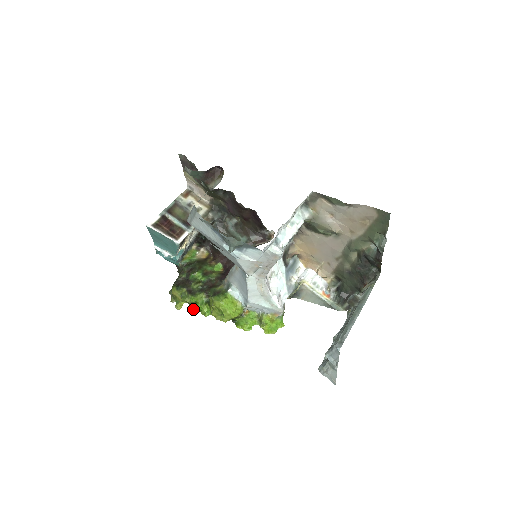
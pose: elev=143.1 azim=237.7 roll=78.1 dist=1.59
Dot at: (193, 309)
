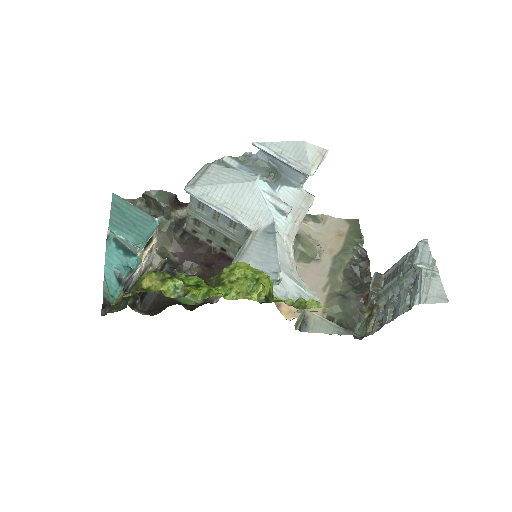
Dot at: (195, 289)
